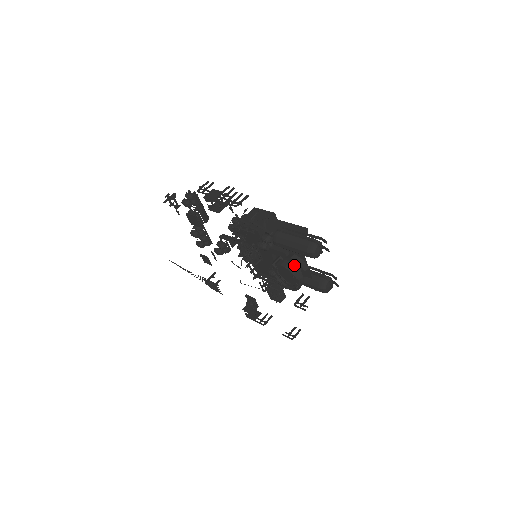
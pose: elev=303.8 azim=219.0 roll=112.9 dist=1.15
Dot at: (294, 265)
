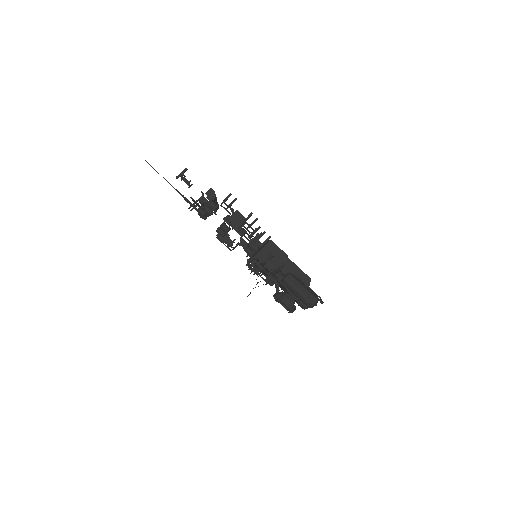
Dot at: (293, 304)
